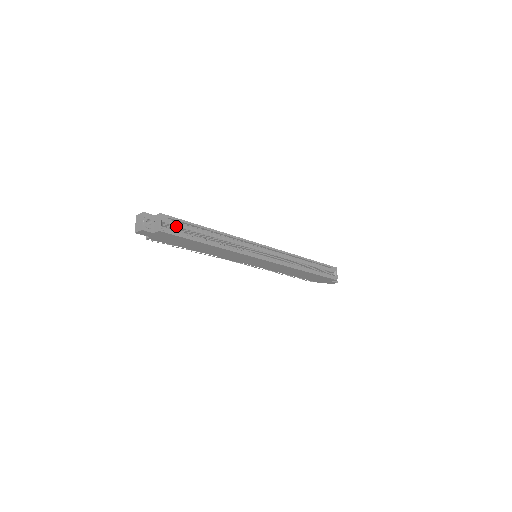
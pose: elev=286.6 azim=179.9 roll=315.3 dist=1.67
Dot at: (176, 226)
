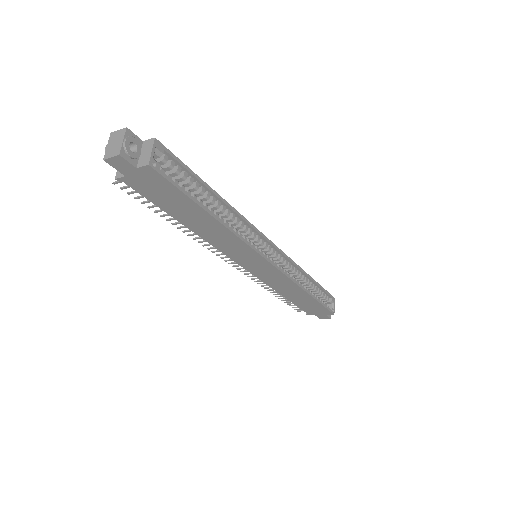
Dot at: (170, 171)
